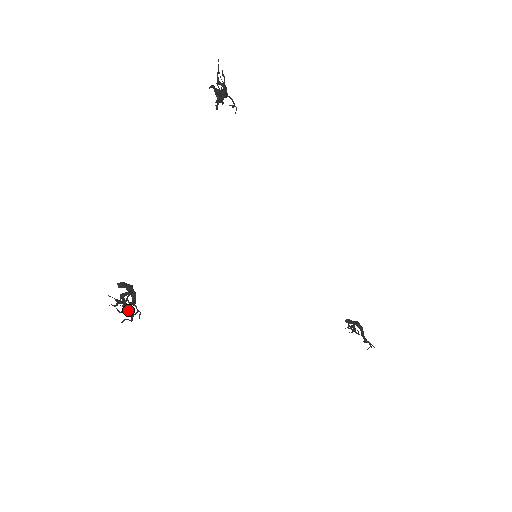
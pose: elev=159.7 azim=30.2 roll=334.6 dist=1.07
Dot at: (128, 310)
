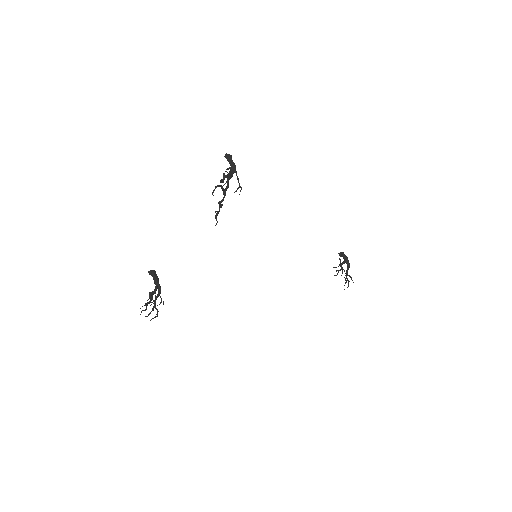
Dot at: (154, 306)
